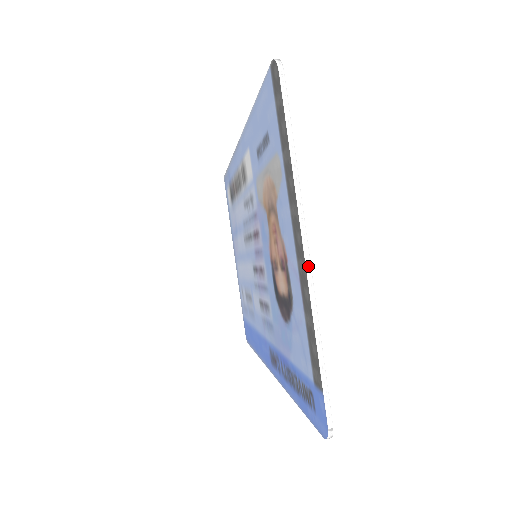
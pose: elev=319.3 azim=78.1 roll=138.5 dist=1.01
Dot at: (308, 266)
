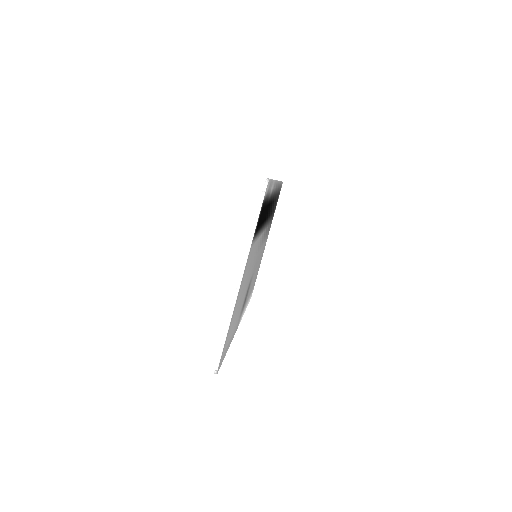
Dot at: (237, 291)
